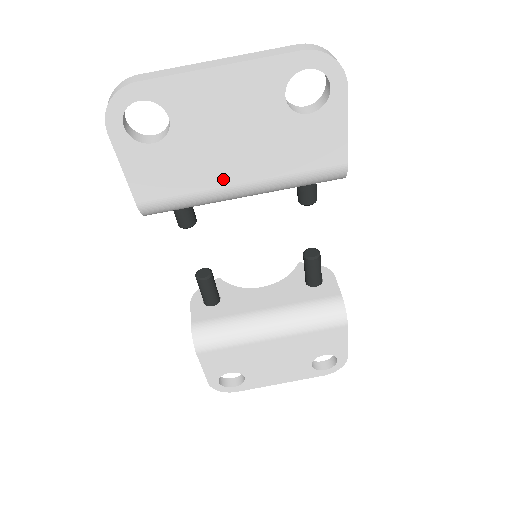
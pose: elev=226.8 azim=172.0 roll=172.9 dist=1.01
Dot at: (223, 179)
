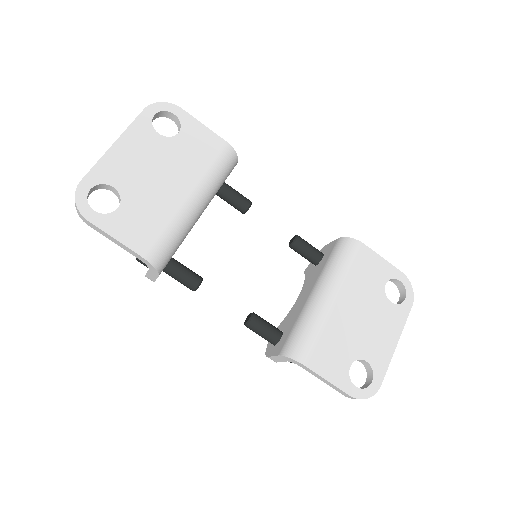
Dot at: (174, 200)
